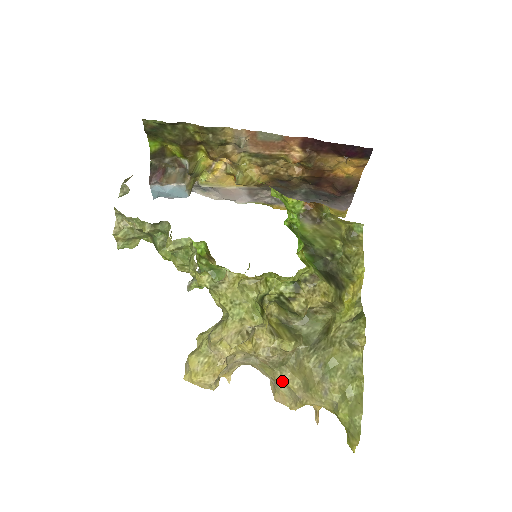
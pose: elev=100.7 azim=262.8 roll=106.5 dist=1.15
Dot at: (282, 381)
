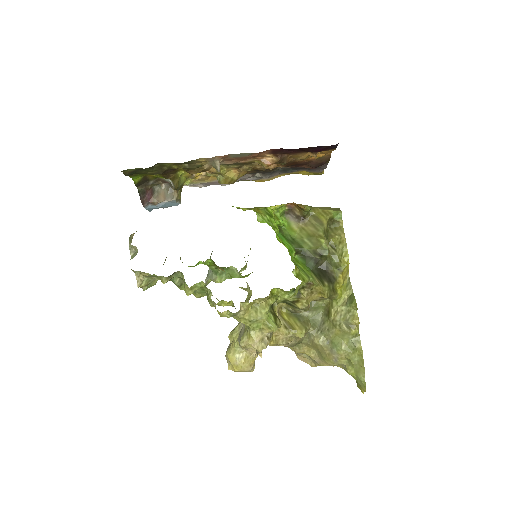
Dot at: (301, 353)
